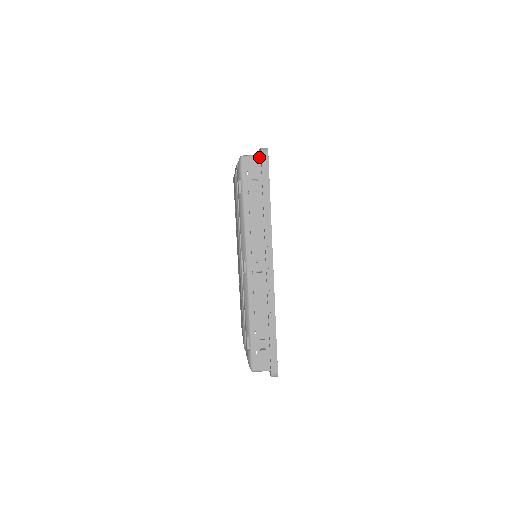
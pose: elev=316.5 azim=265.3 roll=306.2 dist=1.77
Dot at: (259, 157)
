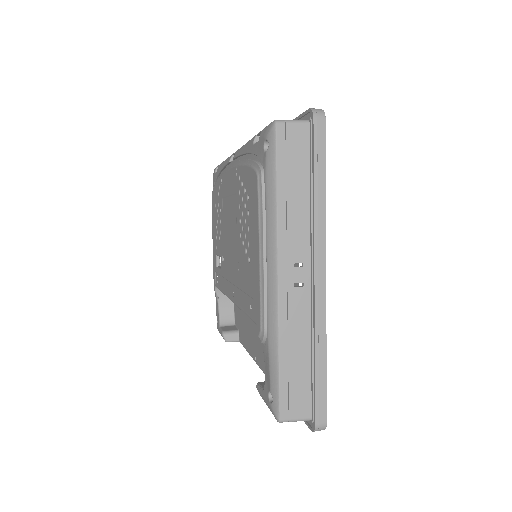
Dot at: occluded
